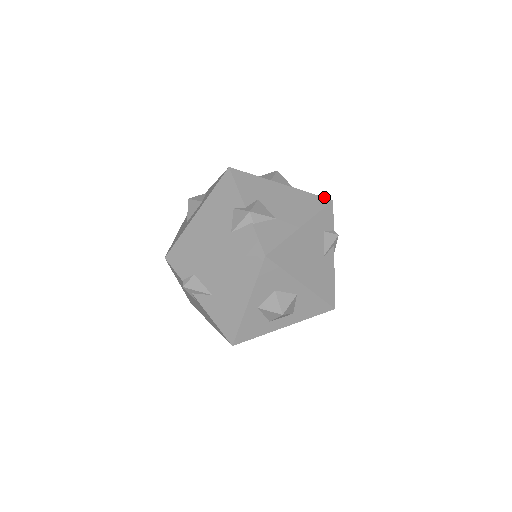
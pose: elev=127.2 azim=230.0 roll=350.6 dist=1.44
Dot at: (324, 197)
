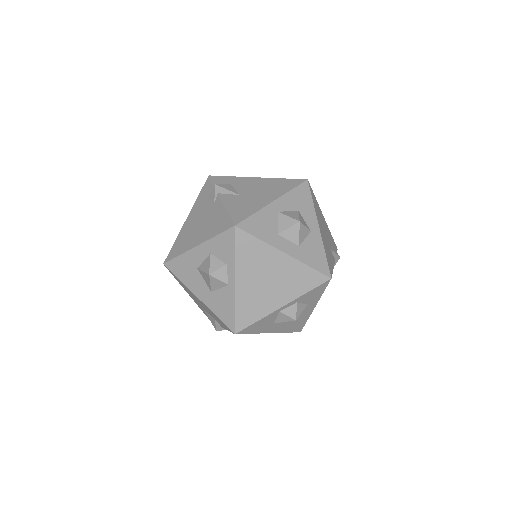
Dot at: occluded
